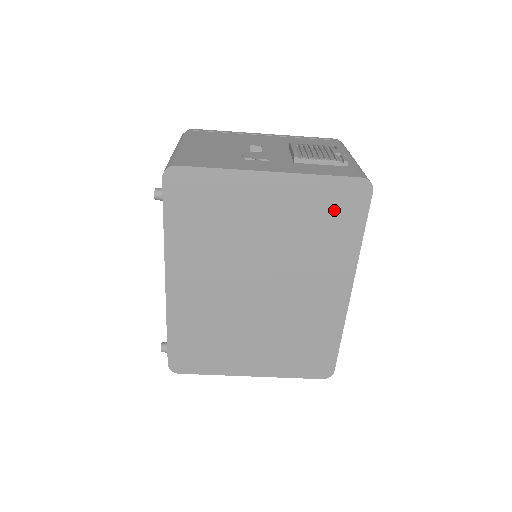
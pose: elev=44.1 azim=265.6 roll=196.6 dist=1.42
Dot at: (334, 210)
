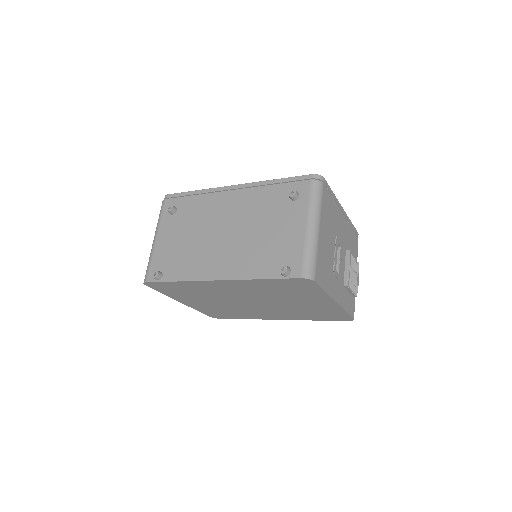
Dot at: (327, 315)
